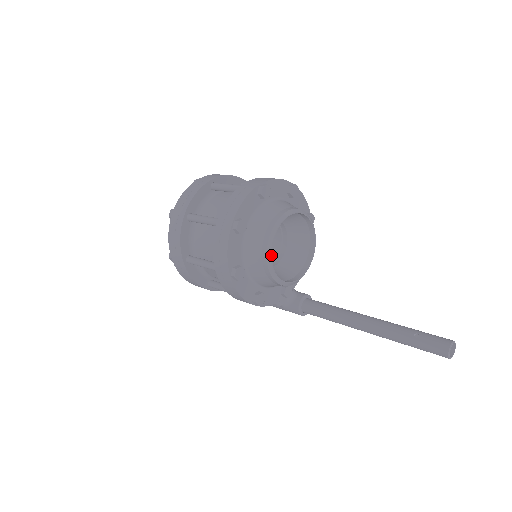
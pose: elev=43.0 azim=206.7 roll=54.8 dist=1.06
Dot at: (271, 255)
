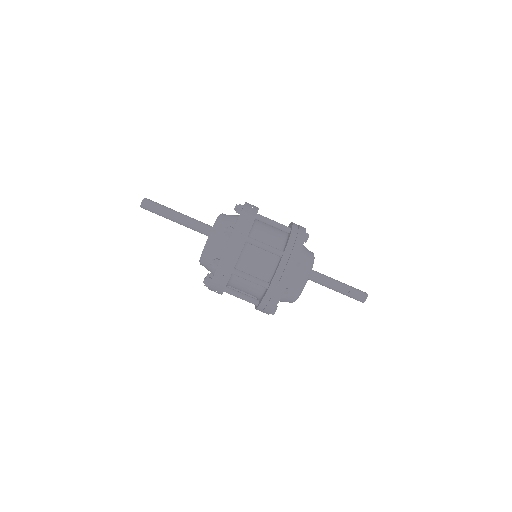
Dot at: occluded
